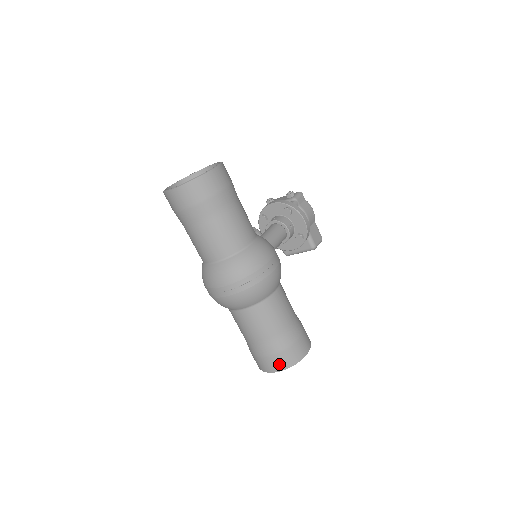
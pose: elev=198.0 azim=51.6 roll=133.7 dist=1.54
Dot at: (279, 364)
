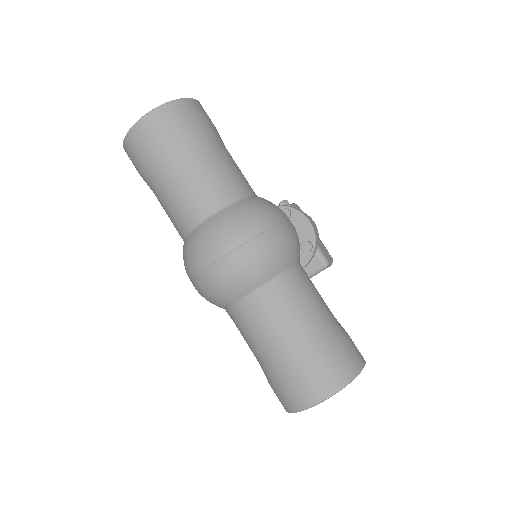
Dot at: (326, 382)
